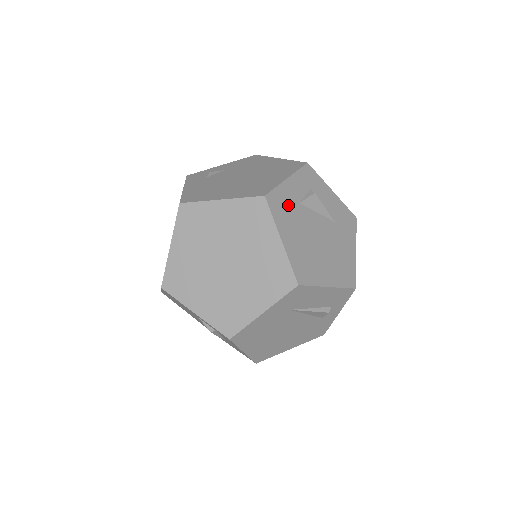
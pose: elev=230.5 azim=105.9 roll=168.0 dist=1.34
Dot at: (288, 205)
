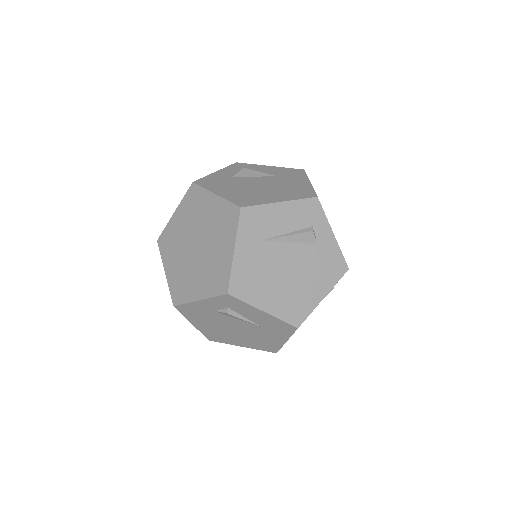
Dot at: (219, 180)
